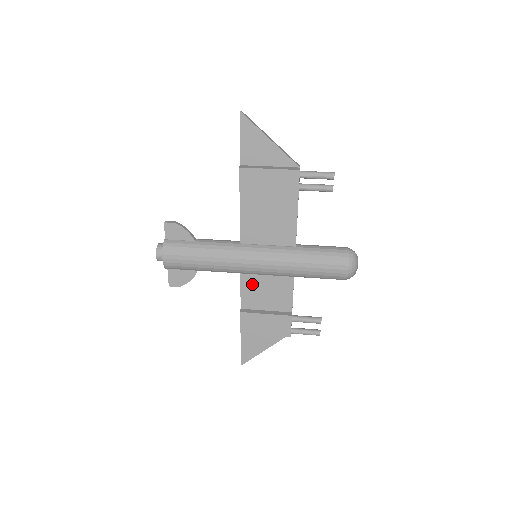
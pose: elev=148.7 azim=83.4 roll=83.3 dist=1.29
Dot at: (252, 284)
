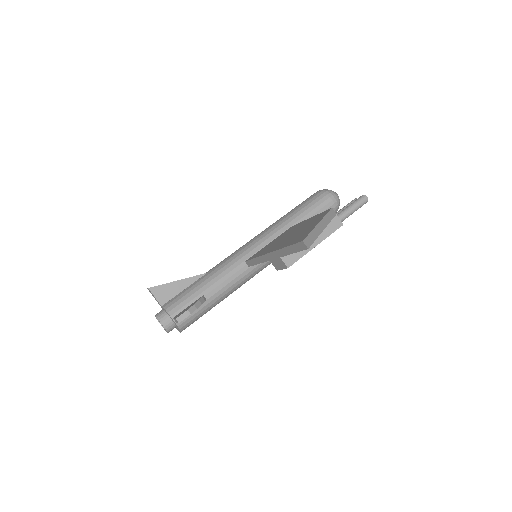
Dot at: occluded
